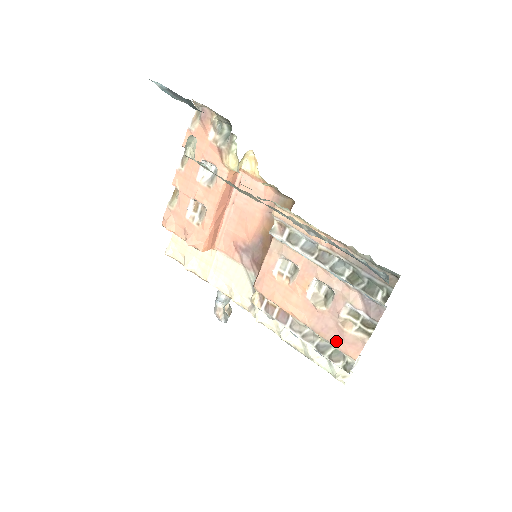
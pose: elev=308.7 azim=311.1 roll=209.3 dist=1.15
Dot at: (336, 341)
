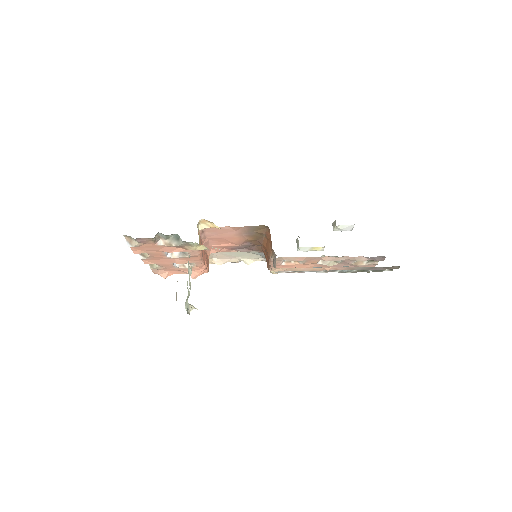
Dot at: occluded
